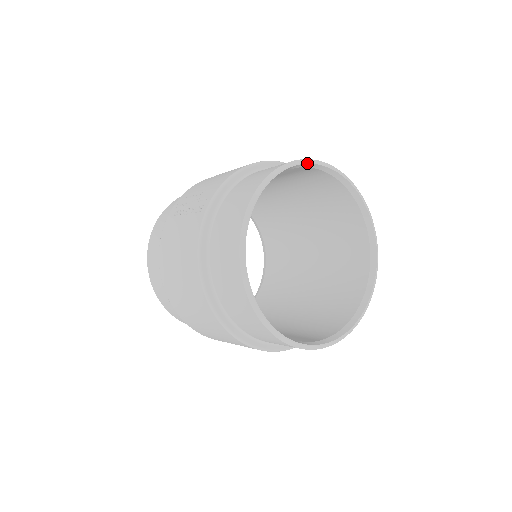
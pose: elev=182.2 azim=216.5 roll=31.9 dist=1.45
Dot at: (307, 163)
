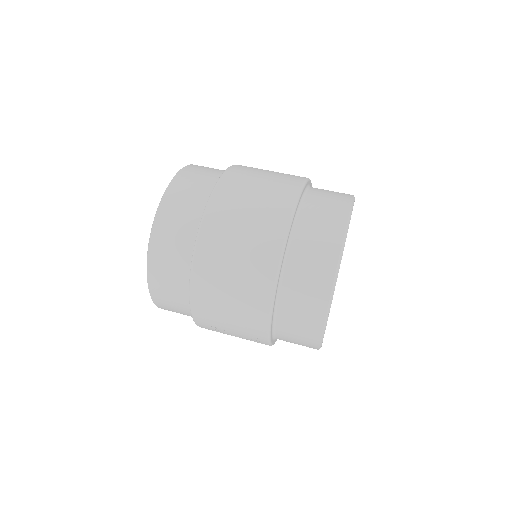
Dot at: occluded
